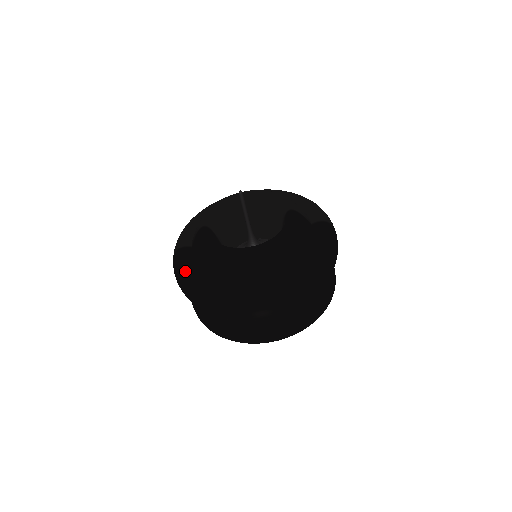
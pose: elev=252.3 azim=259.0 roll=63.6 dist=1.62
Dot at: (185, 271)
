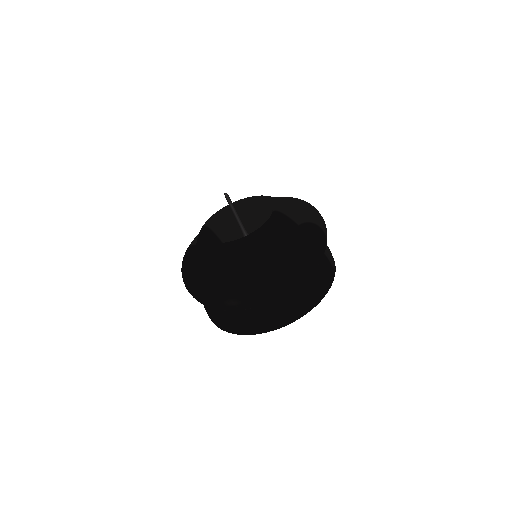
Dot at: (184, 264)
